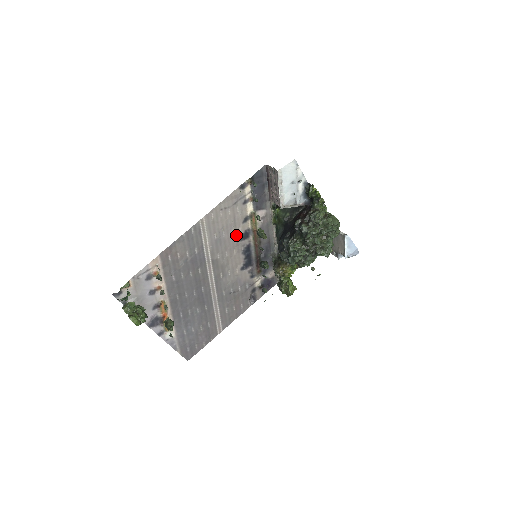
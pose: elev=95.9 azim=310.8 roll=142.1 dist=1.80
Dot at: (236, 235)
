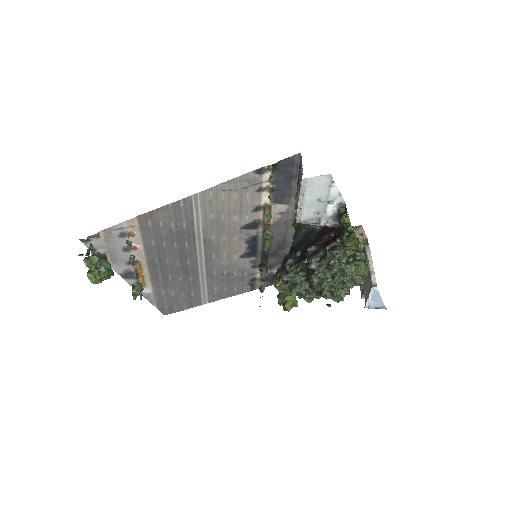
Dot at: (240, 222)
